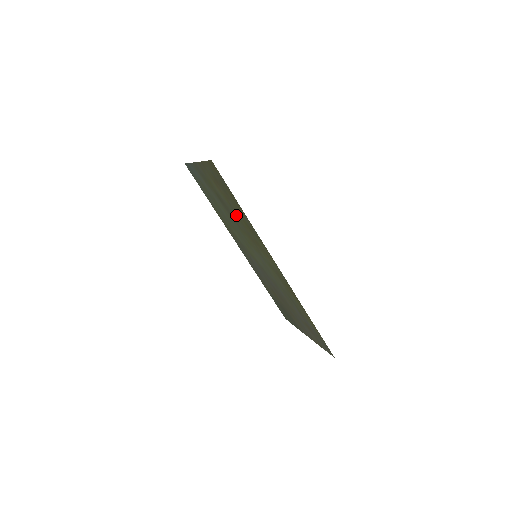
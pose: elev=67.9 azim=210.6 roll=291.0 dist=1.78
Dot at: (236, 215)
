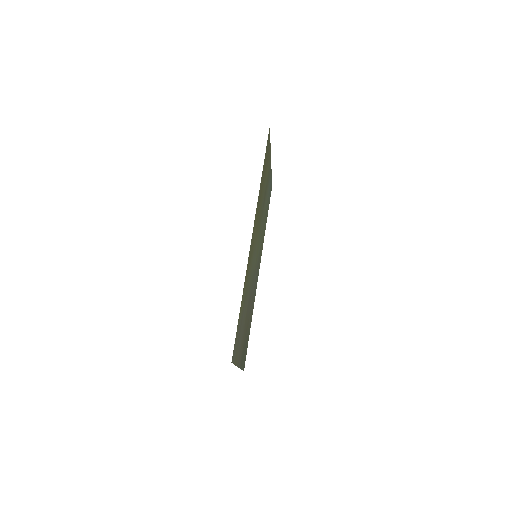
Dot at: (262, 196)
